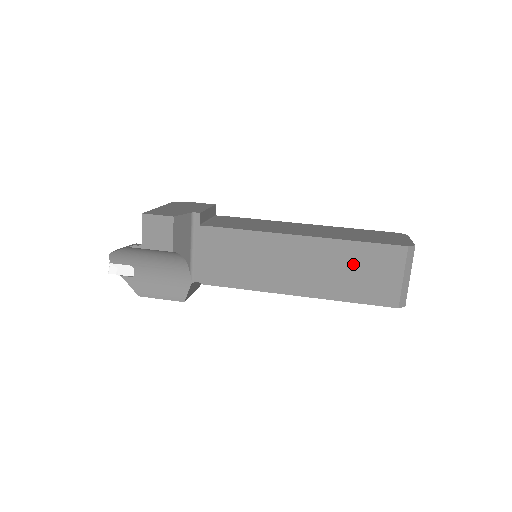
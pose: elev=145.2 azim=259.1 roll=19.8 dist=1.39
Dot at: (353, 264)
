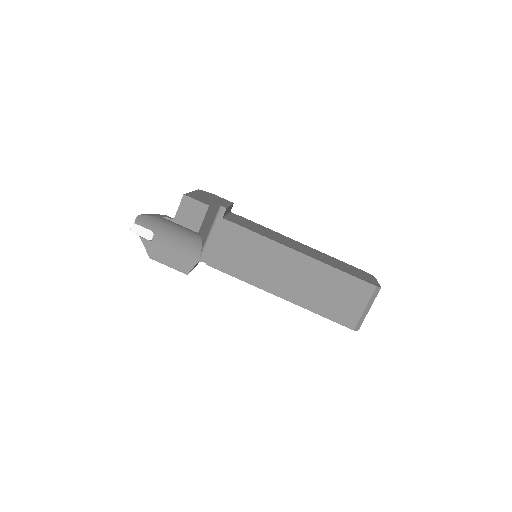
Dot at: (332, 287)
